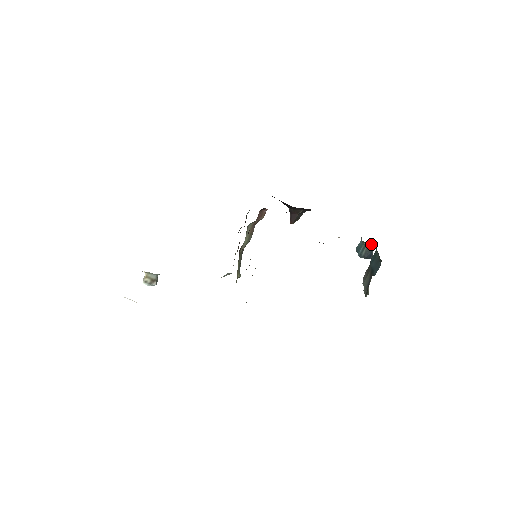
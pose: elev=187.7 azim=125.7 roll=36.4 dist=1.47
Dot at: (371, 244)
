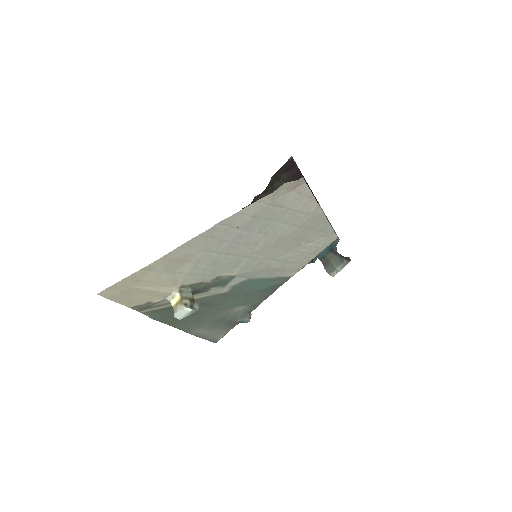
Dot at: occluded
